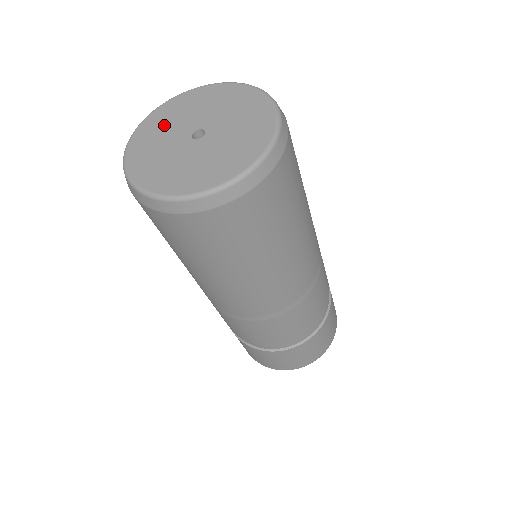
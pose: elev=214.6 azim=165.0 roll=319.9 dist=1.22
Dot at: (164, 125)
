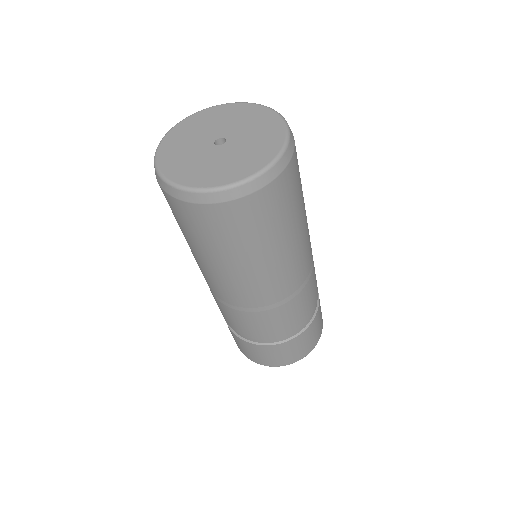
Dot at: (196, 128)
